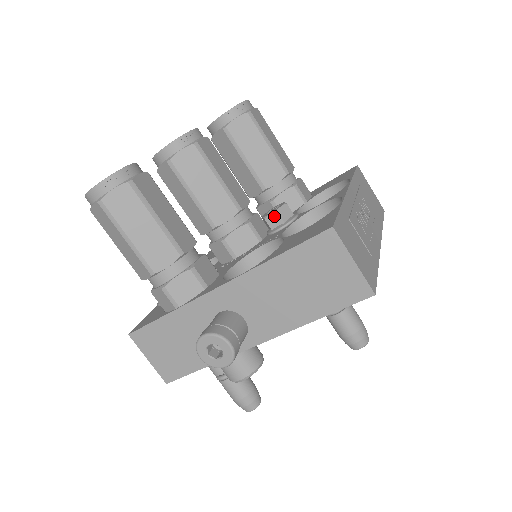
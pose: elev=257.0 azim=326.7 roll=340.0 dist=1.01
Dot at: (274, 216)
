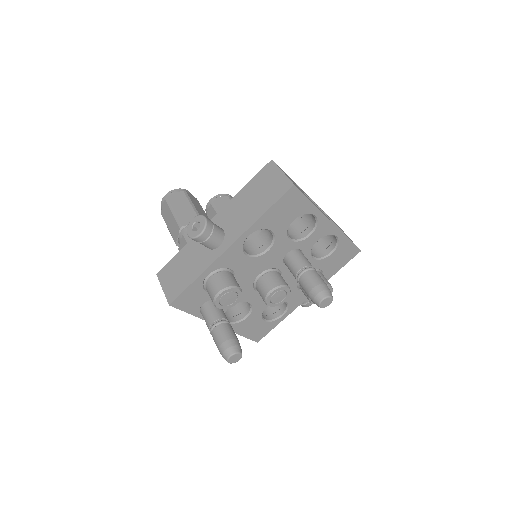
Dot at: occluded
